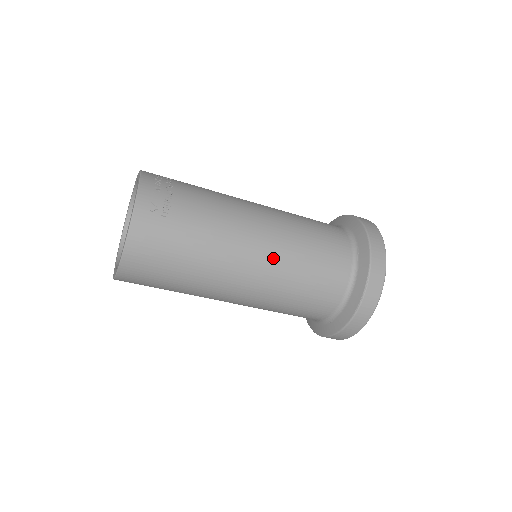
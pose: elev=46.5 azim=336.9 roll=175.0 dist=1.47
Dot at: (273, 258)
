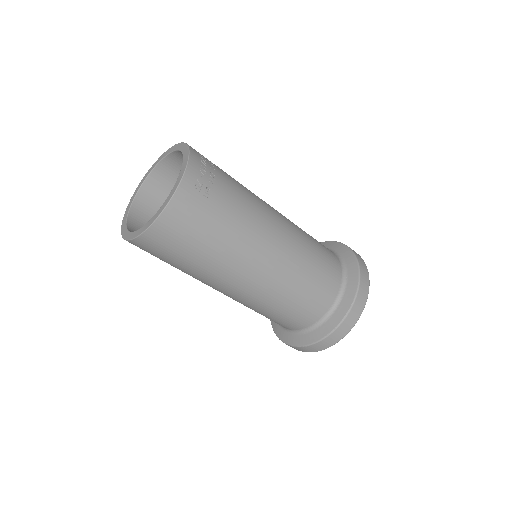
Dot at: (283, 264)
